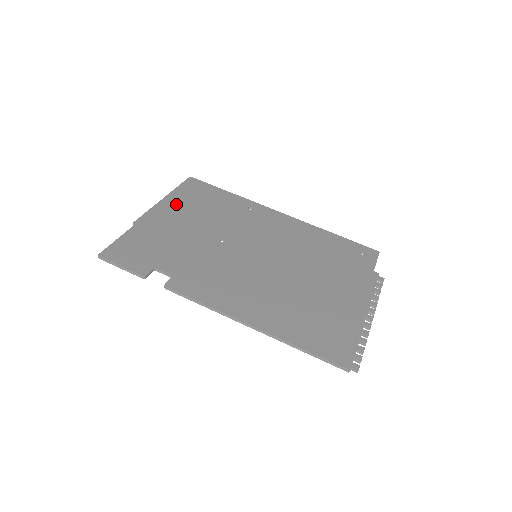
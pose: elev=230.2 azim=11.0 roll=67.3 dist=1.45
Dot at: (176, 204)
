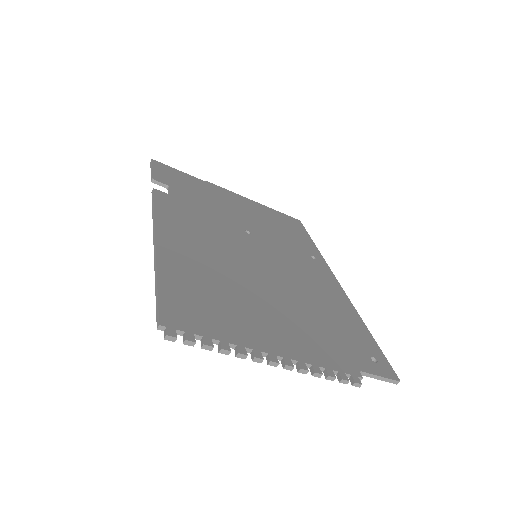
Dot at: (257, 207)
